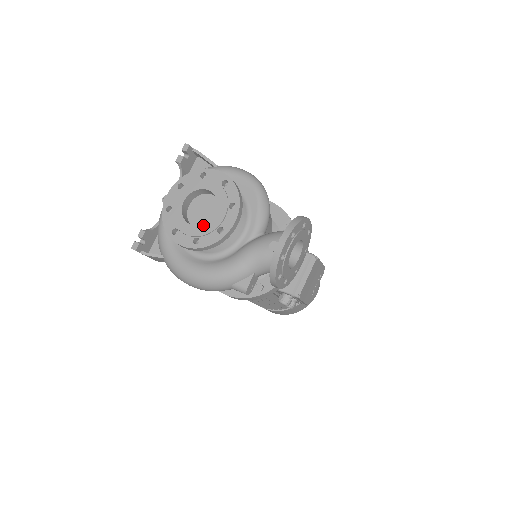
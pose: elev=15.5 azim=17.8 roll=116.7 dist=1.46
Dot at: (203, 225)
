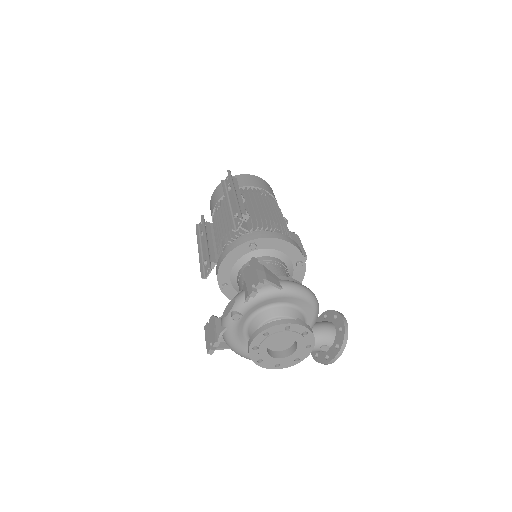
Dot at: (284, 358)
